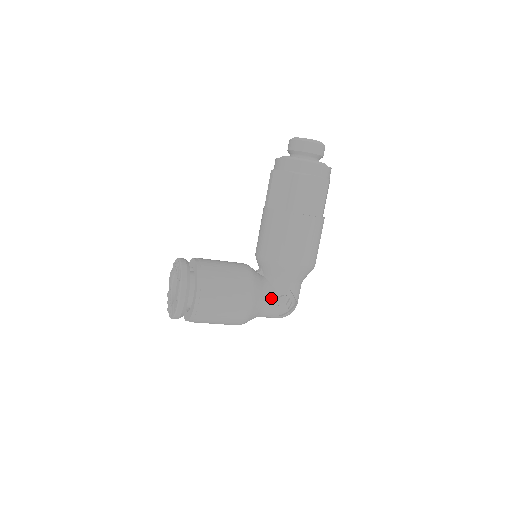
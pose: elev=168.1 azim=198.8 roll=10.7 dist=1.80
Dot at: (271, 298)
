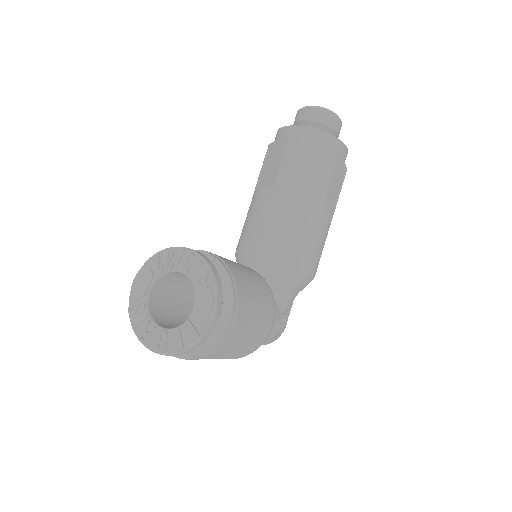
Dot at: (276, 317)
